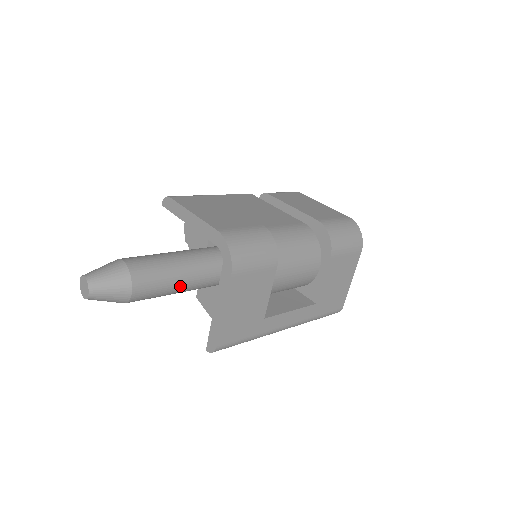
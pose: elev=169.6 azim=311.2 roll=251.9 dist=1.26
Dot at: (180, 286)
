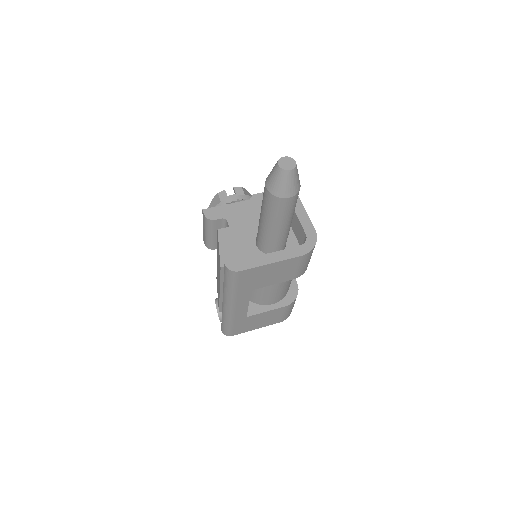
Dot at: (280, 224)
